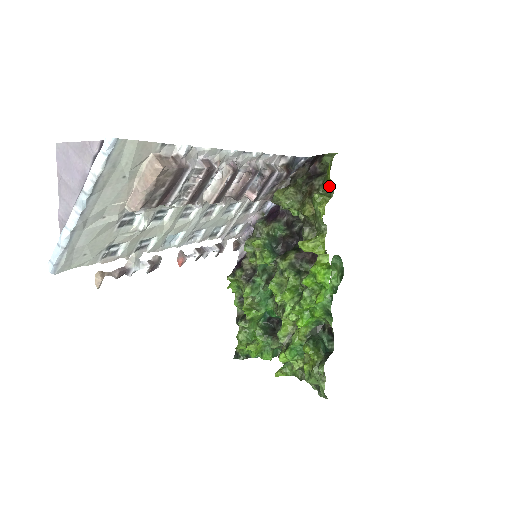
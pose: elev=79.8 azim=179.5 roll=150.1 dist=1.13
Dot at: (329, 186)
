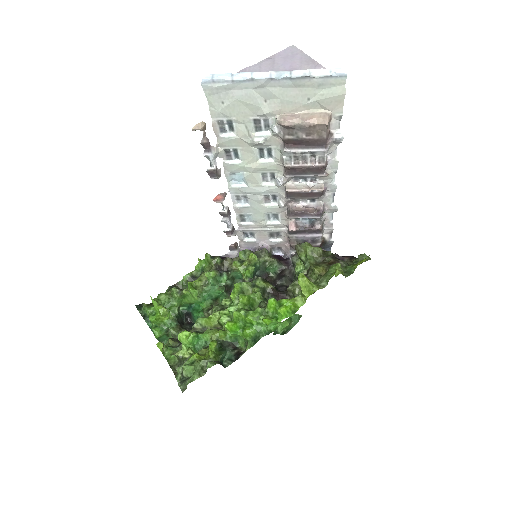
Dot at: (348, 271)
